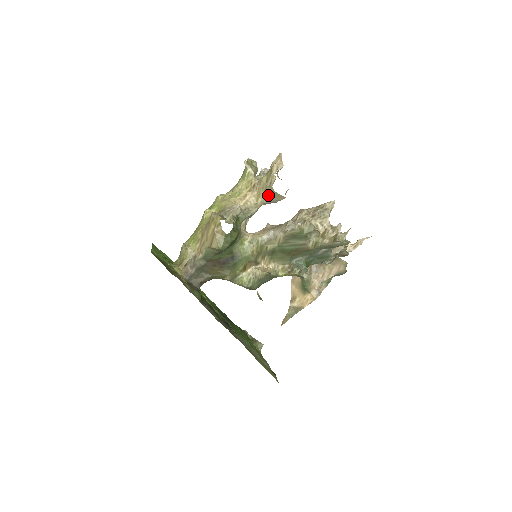
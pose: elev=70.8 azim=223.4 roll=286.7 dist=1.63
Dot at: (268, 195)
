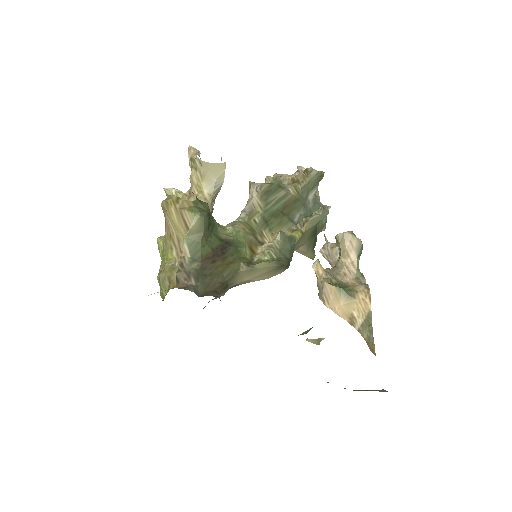
Dot at: (208, 178)
